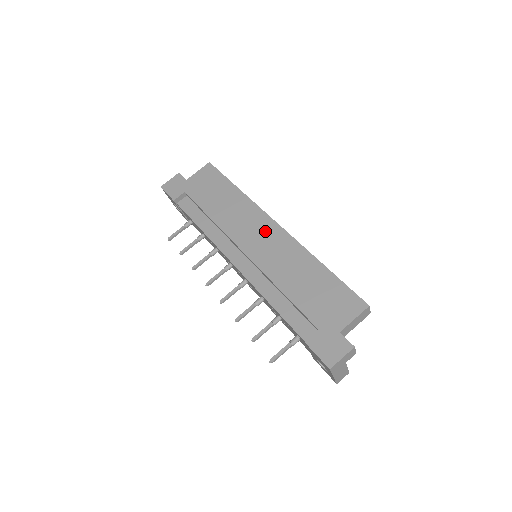
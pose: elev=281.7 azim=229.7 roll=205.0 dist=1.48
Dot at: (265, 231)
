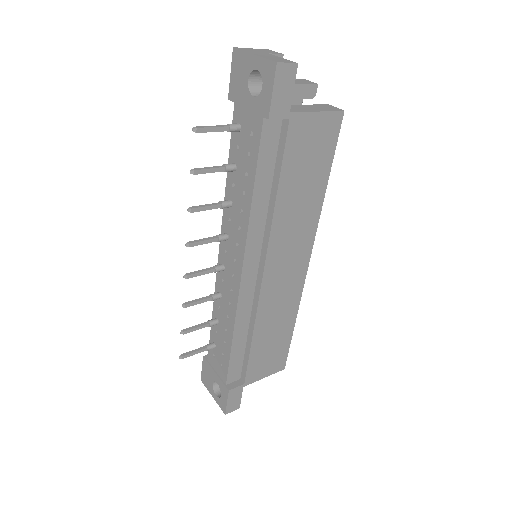
Dot at: occluded
